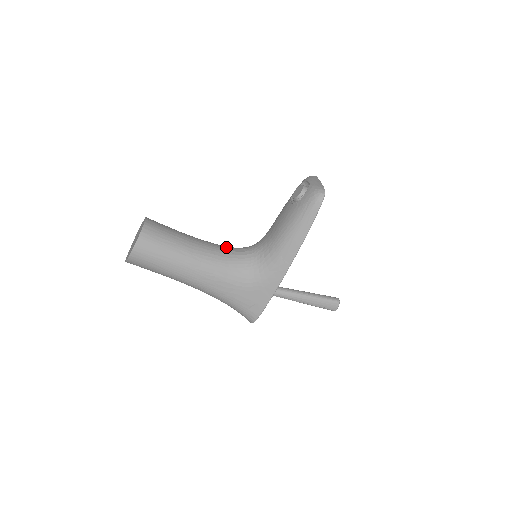
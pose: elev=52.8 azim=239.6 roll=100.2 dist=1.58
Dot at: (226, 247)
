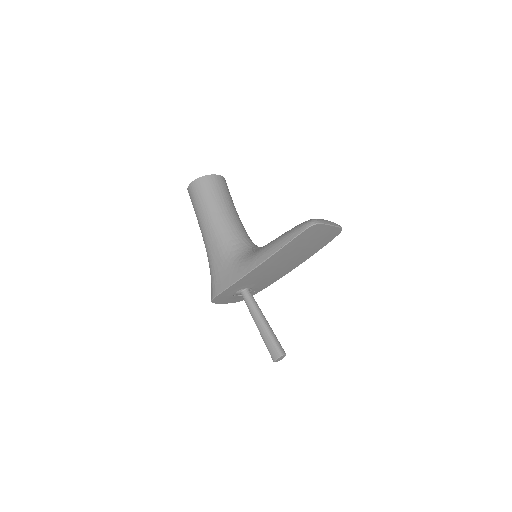
Dot at: (246, 234)
